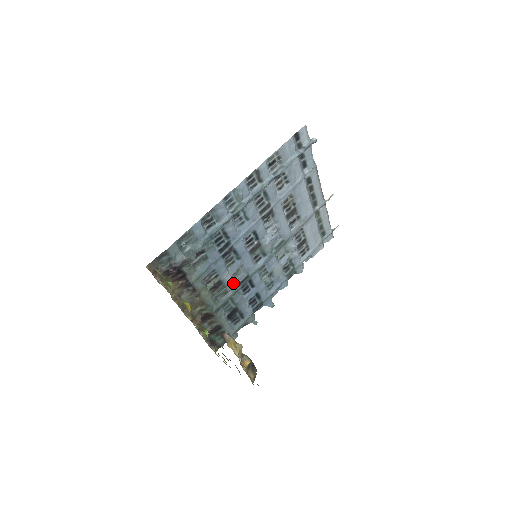
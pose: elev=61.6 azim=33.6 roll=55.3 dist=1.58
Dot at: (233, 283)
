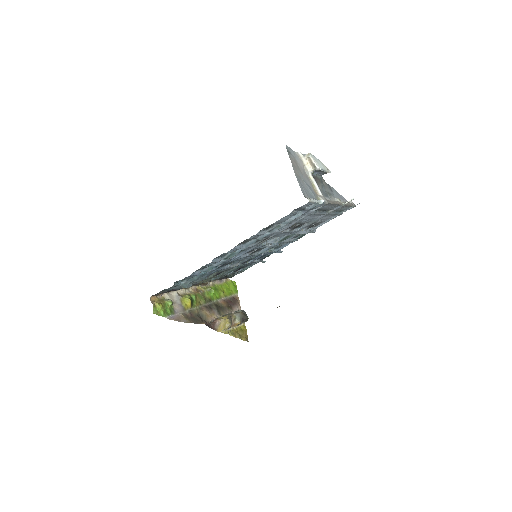
Dot at: (235, 266)
